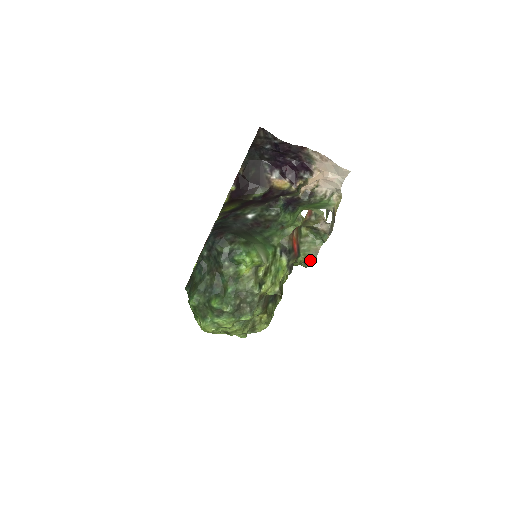
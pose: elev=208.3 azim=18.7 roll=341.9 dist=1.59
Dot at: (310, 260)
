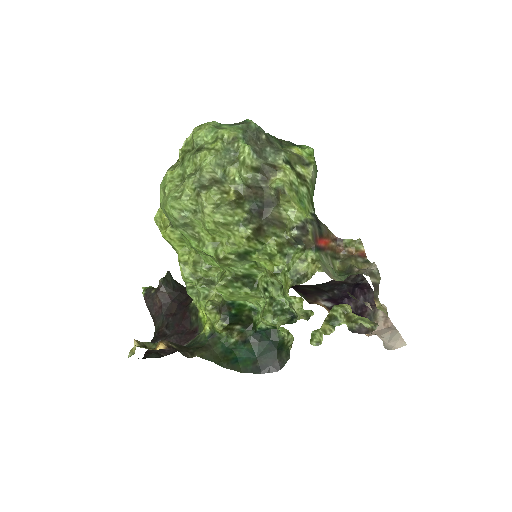
Dot at: (317, 265)
